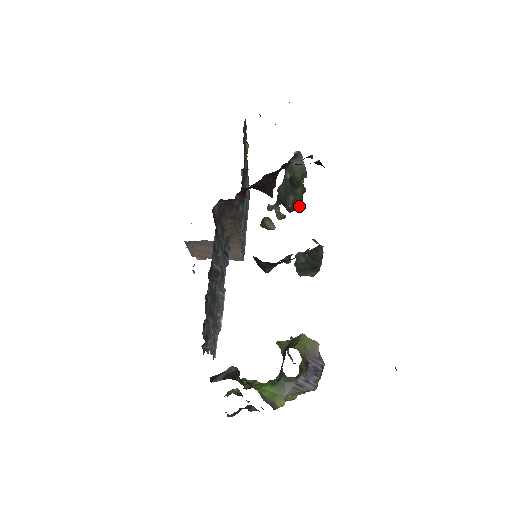
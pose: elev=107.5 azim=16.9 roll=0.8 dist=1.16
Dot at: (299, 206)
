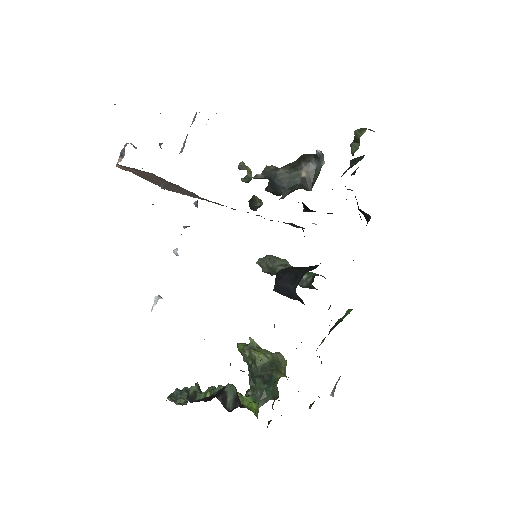
Dot at: occluded
